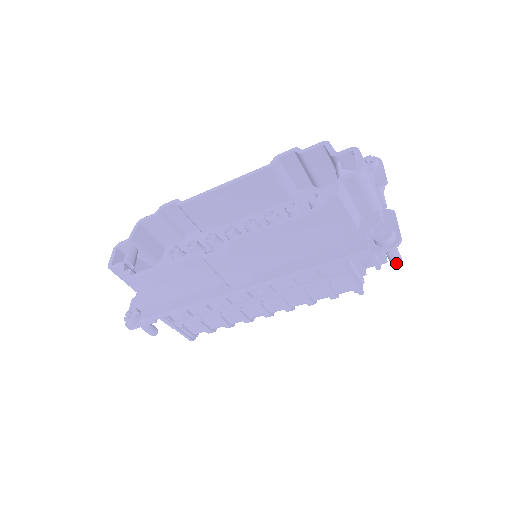
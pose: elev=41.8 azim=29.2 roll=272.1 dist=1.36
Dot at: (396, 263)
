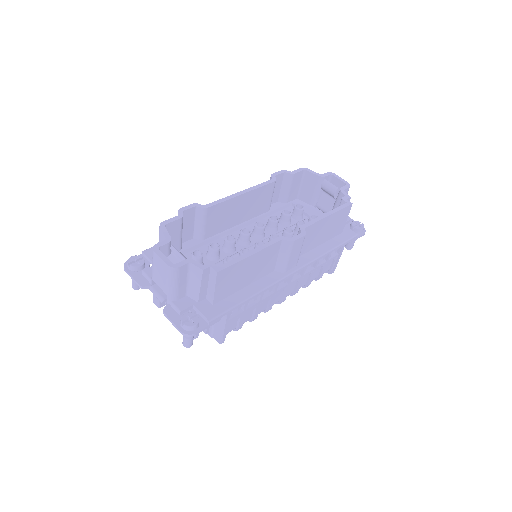
Dot at: (352, 247)
